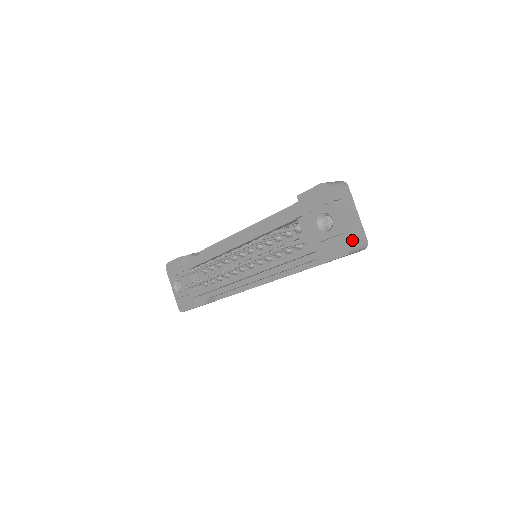
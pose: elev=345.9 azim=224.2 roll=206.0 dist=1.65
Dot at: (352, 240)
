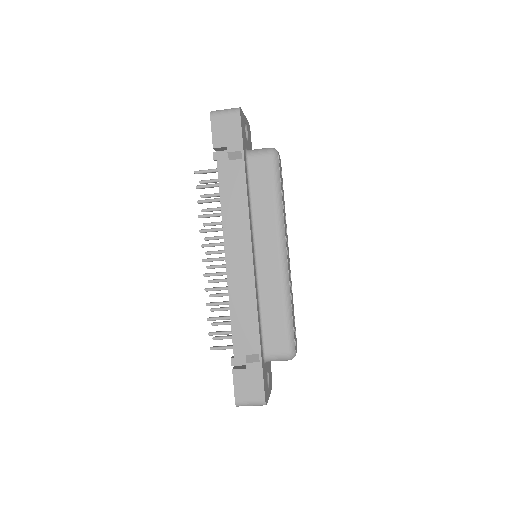
Dot at: occluded
